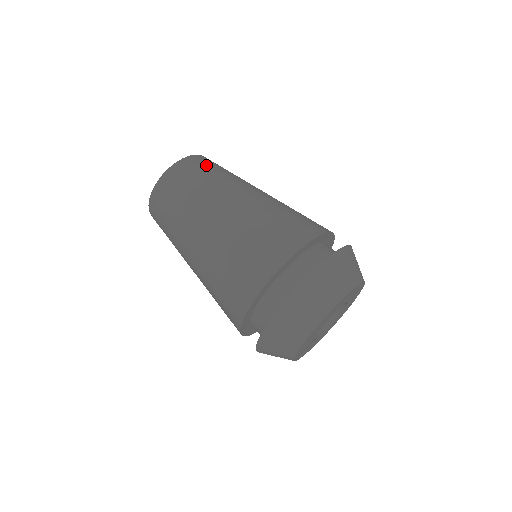
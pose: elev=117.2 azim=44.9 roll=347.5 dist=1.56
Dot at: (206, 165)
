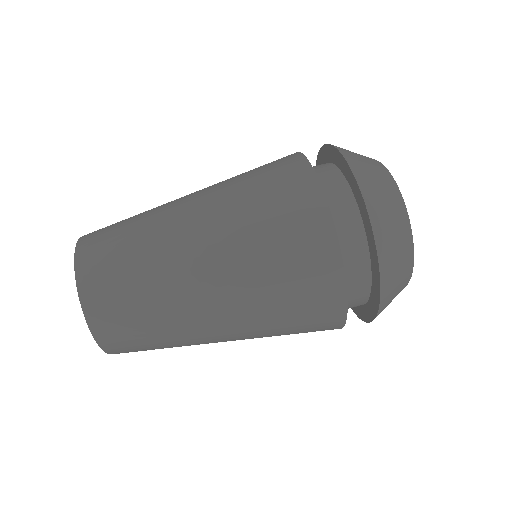
Dot at: (108, 261)
